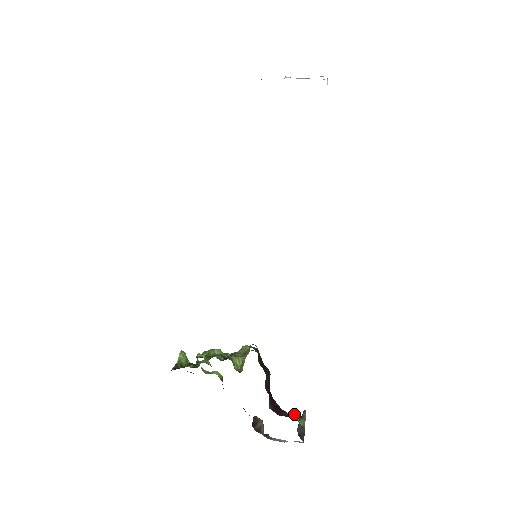
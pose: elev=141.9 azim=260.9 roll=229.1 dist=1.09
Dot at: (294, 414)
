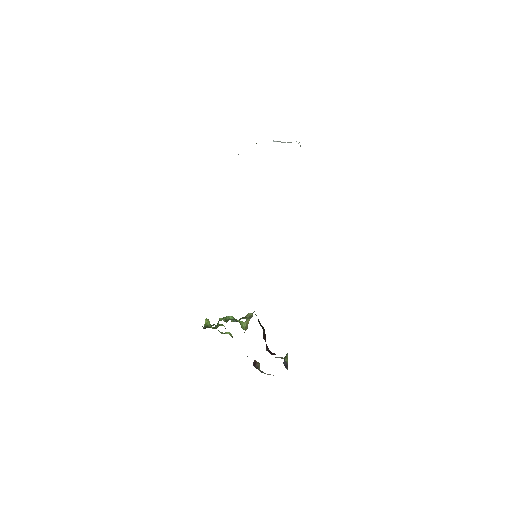
Dot at: (280, 357)
